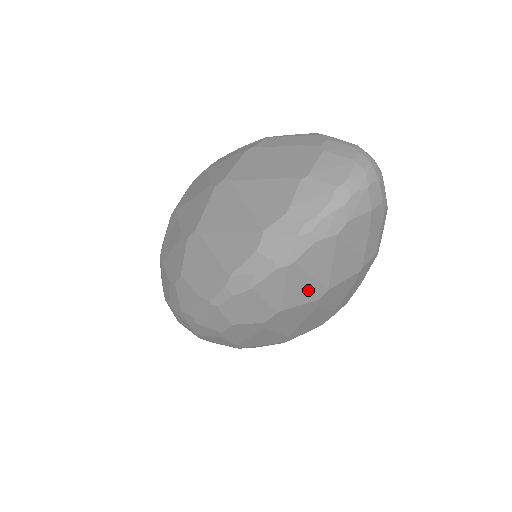
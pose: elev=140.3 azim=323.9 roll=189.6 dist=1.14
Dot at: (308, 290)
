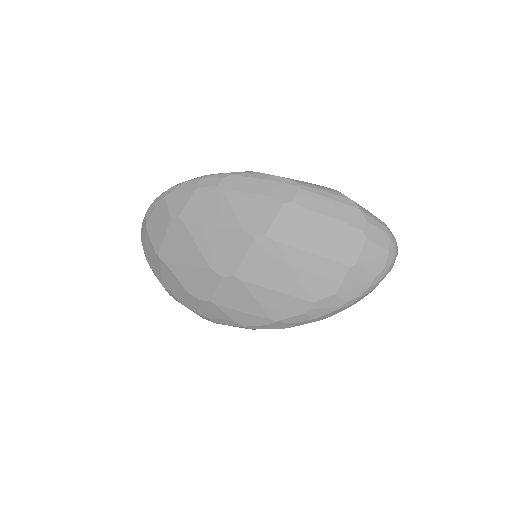
Dot at: occluded
